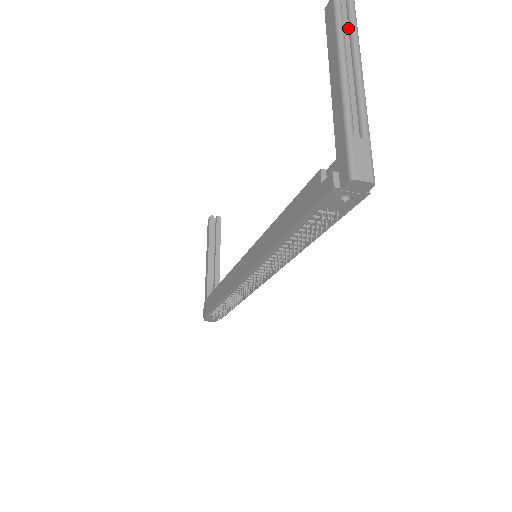
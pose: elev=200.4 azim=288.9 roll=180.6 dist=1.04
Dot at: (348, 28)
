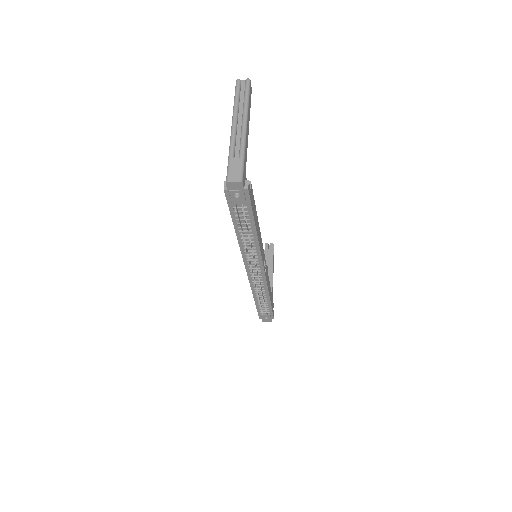
Dot at: (244, 97)
